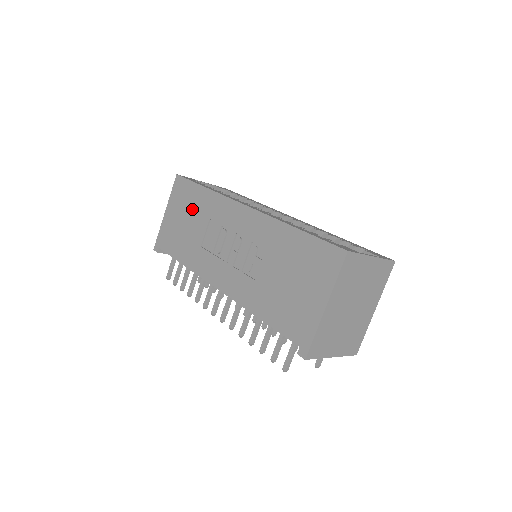
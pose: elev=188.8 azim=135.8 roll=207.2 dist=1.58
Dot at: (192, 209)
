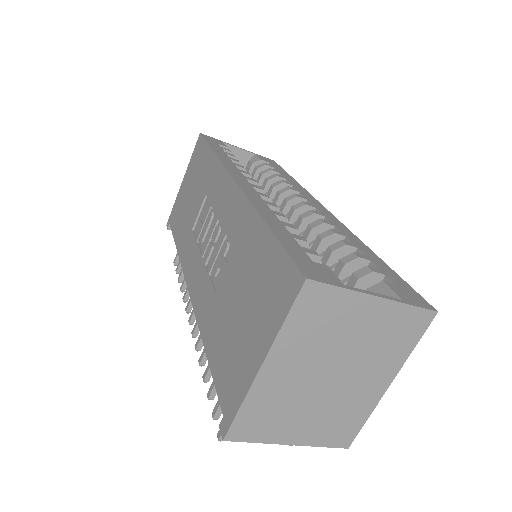
Dot at: (198, 179)
